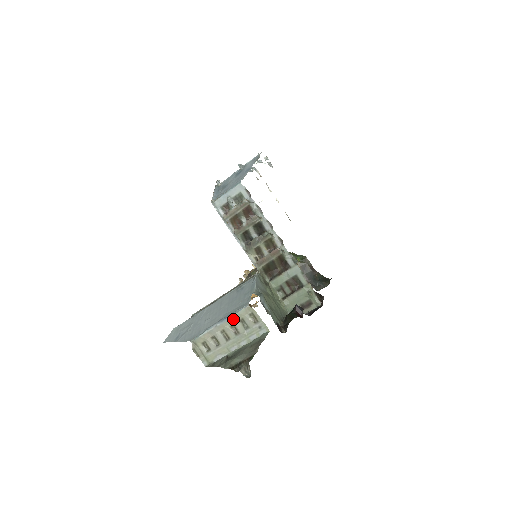
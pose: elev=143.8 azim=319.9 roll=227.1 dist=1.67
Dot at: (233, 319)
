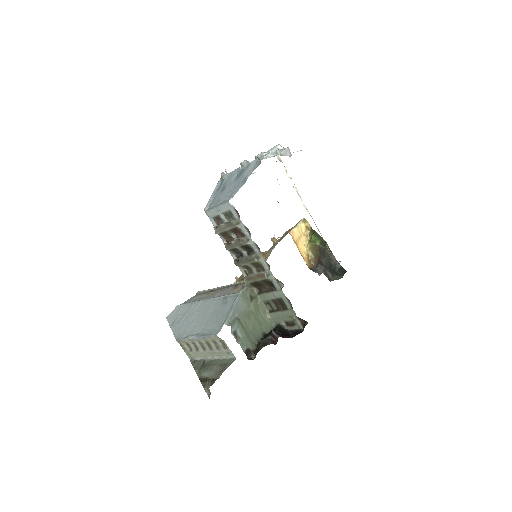
Dot at: (206, 339)
